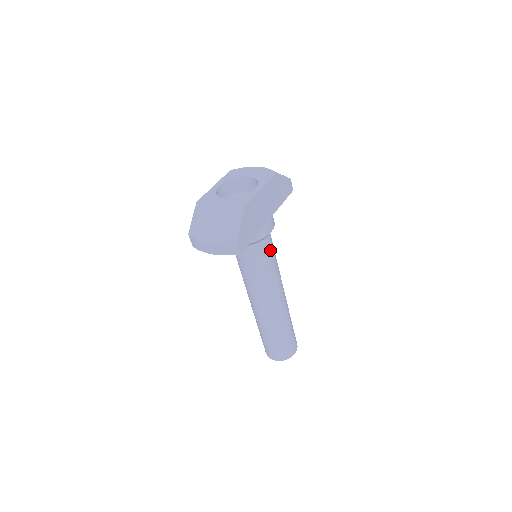
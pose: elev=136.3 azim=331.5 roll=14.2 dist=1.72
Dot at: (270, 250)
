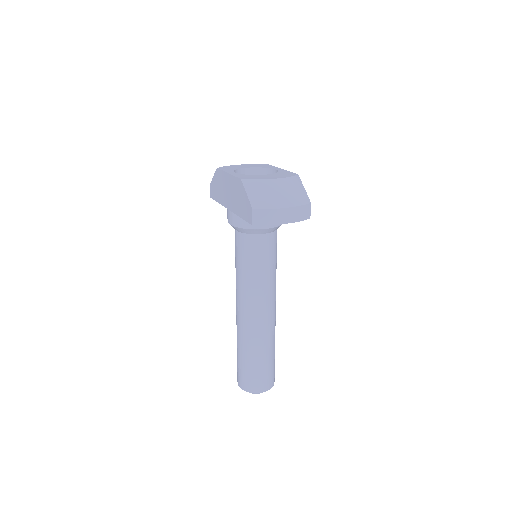
Dot at: occluded
